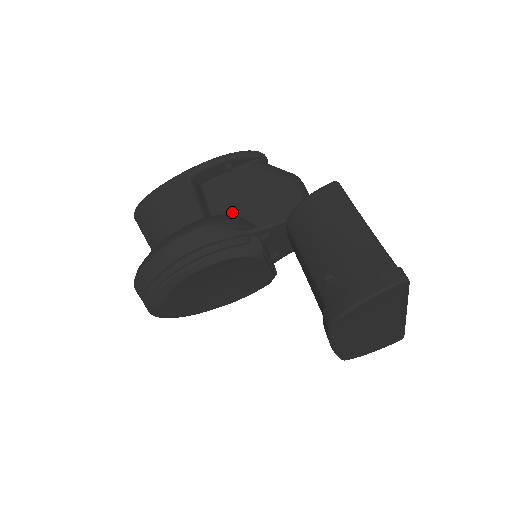
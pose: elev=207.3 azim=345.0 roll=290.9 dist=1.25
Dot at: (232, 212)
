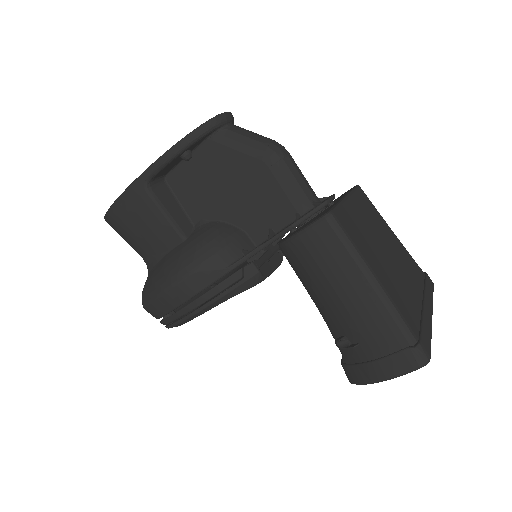
Dot at: (212, 214)
